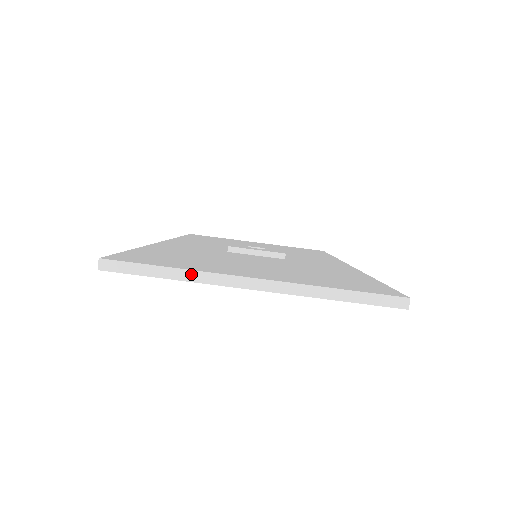
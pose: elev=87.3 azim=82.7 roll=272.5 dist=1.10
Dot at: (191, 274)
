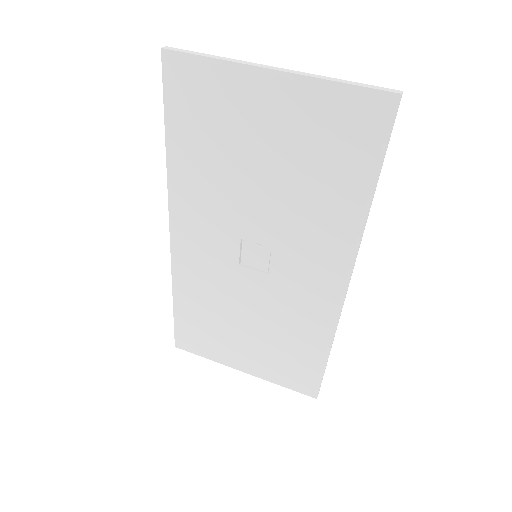
Dot at: (228, 59)
